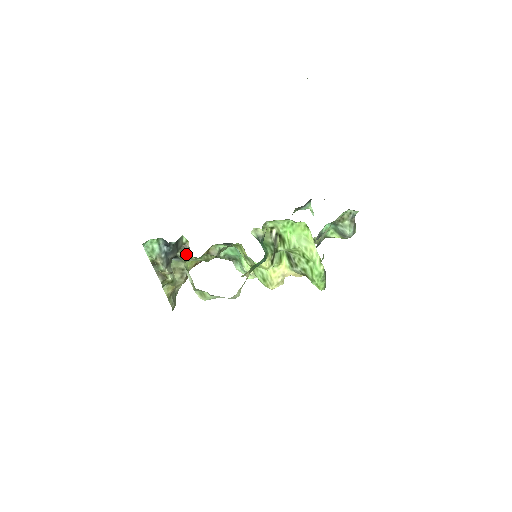
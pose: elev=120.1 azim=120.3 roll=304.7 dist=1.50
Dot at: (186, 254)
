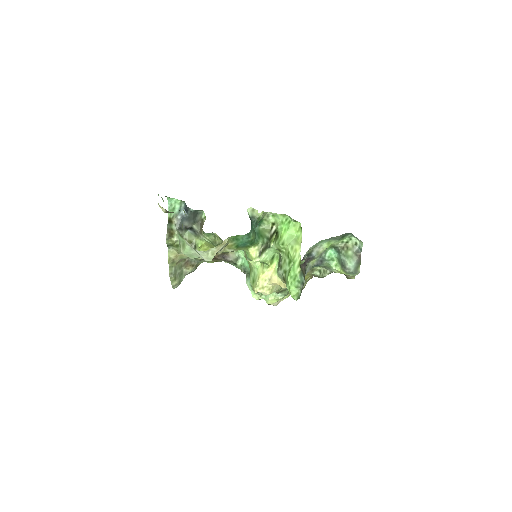
Dot at: (200, 229)
